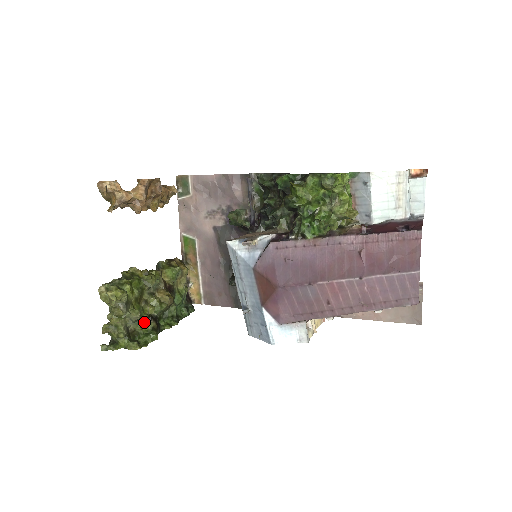
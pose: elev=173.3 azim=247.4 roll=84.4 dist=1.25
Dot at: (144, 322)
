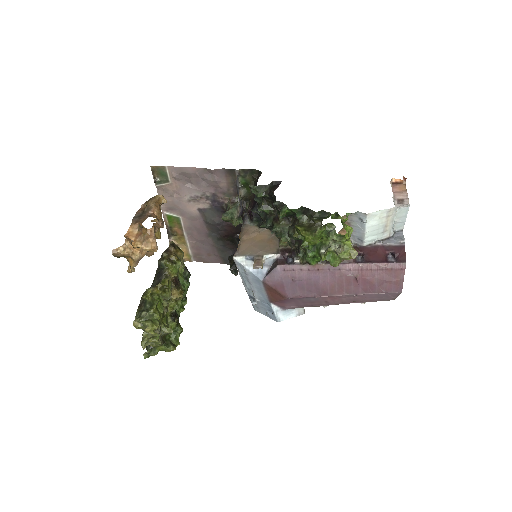
Dot at: (169, 324)
